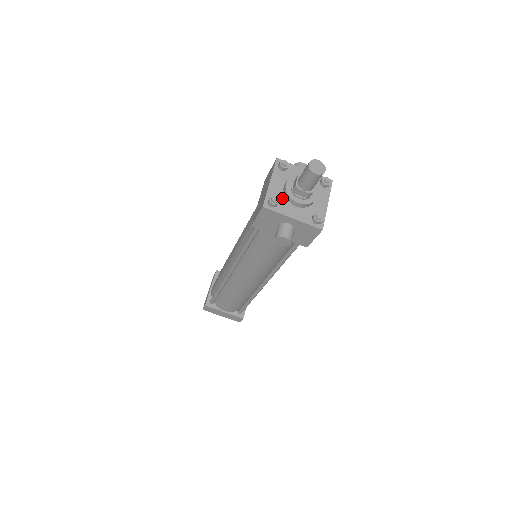
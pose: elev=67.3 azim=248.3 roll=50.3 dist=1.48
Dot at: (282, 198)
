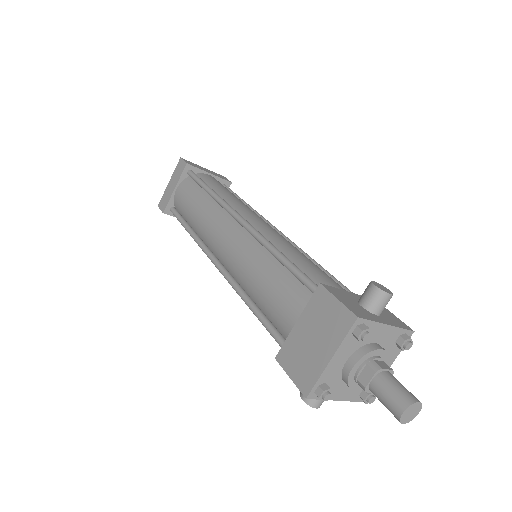
Dot at: (337, 378)
